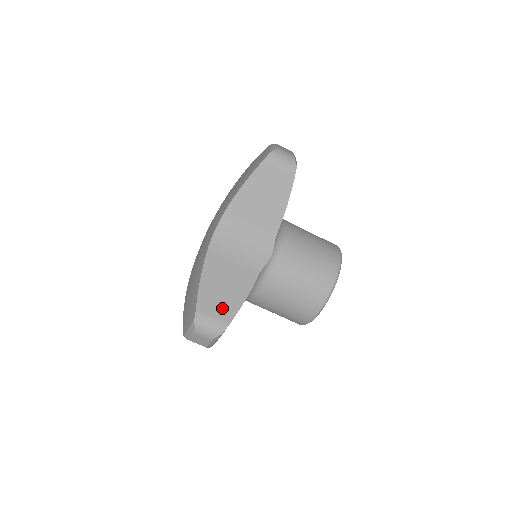
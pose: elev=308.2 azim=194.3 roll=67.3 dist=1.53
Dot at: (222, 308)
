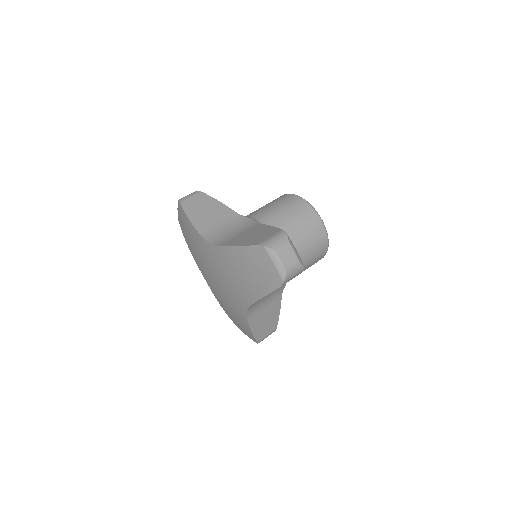
Dot at: (267, 234)
